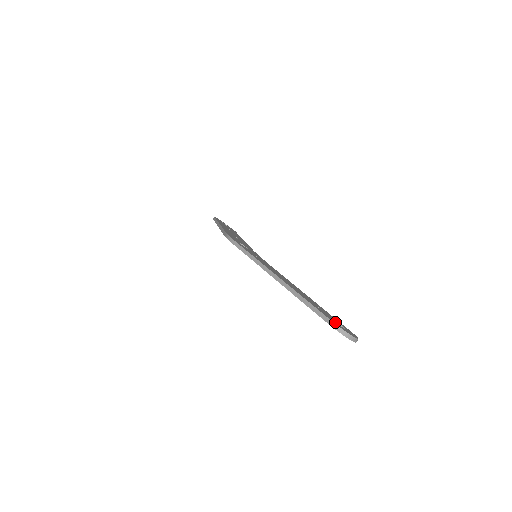
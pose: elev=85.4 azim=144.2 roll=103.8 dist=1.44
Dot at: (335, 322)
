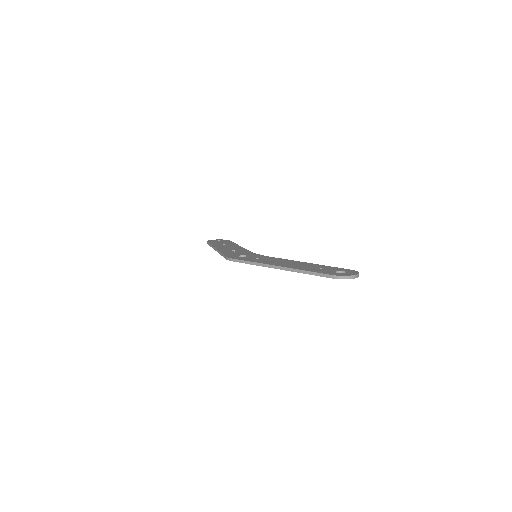
Dot at: (336, 273)
